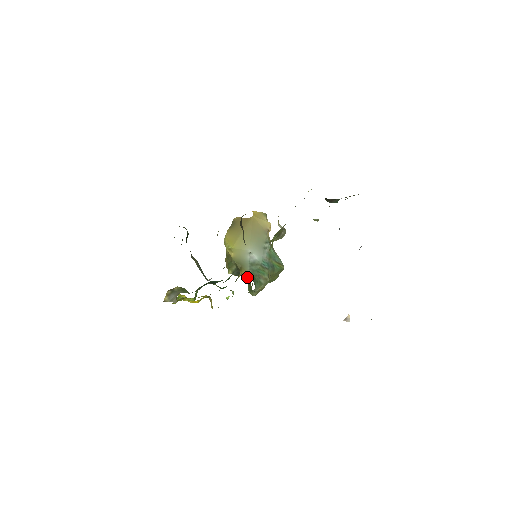
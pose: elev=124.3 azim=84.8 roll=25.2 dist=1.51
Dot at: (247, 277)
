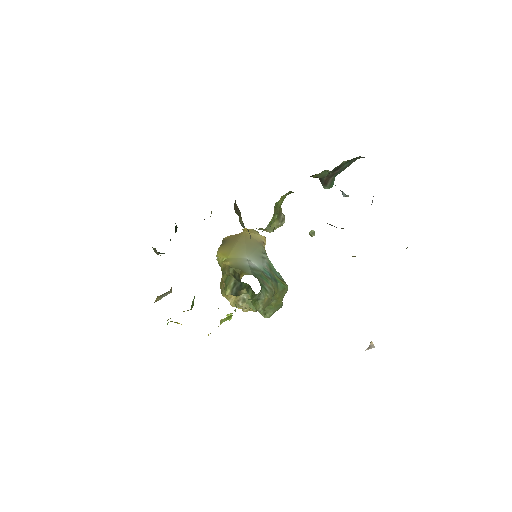
Dot at: (249, 290)
